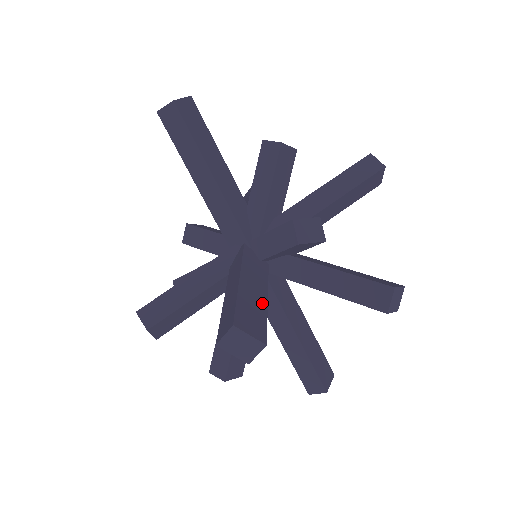
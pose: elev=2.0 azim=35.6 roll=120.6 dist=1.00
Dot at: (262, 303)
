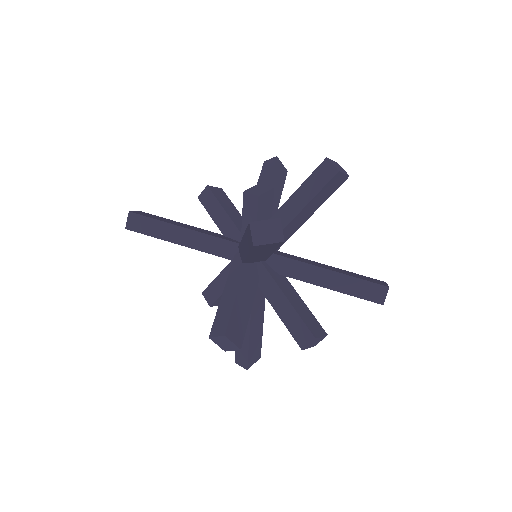
Dot at: occluded
